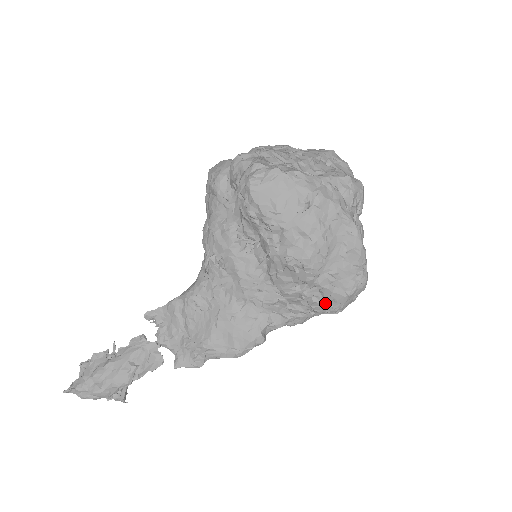
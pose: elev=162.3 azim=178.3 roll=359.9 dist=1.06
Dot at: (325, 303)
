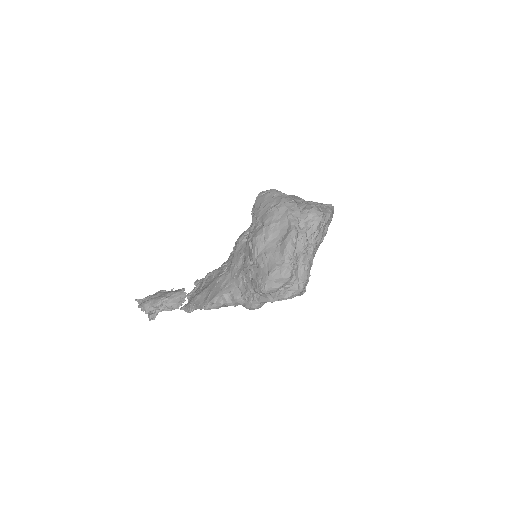
Dot at: (258, 279)
